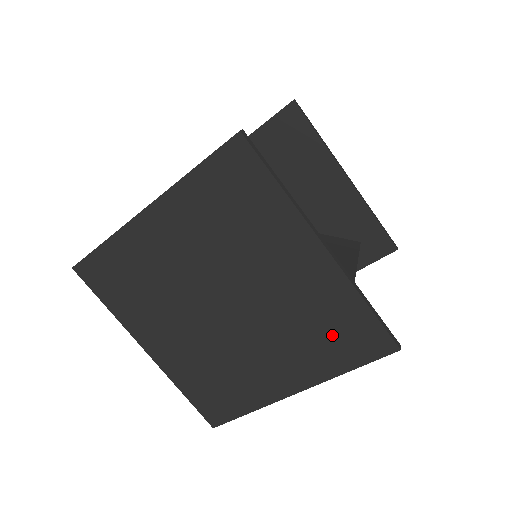
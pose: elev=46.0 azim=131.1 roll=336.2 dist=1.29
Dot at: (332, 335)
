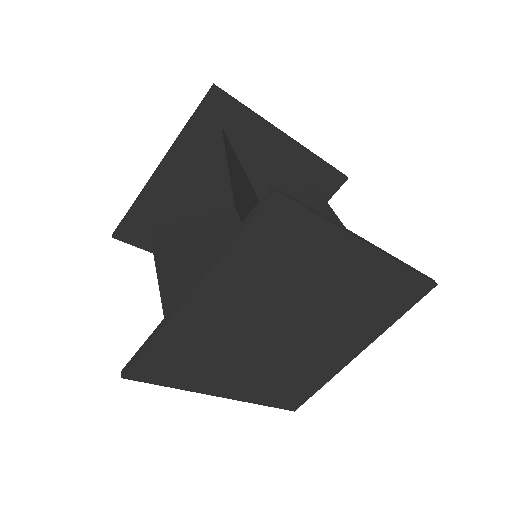
Dot at: (384, 302)
